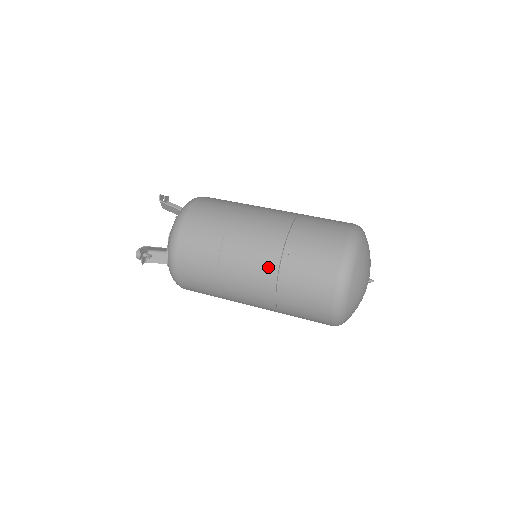
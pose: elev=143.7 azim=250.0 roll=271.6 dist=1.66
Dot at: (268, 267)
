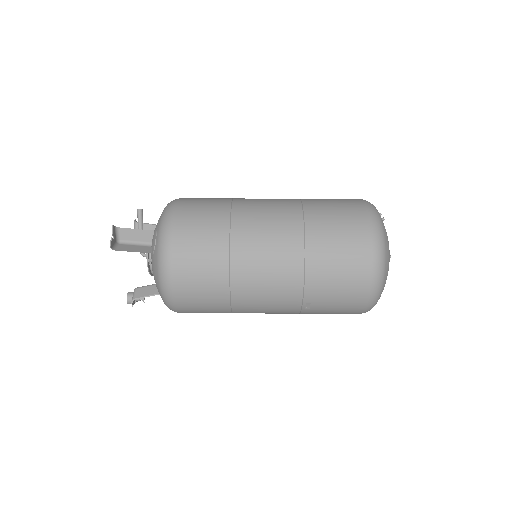
Dot at: (288, 312)
